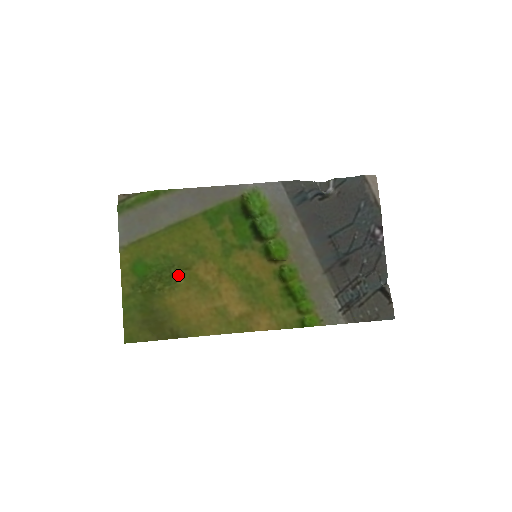
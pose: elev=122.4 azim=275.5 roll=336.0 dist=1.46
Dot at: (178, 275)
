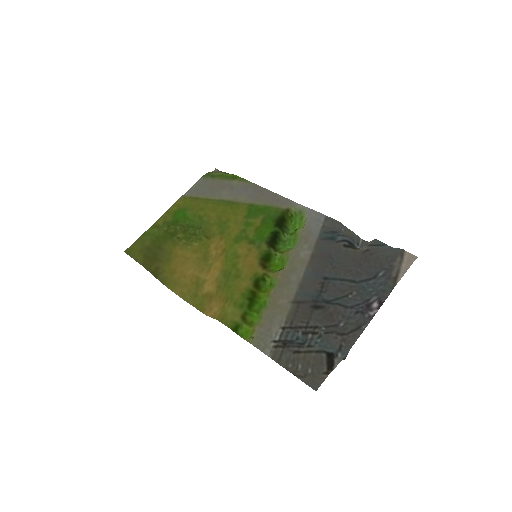
Dot at: (198, 237)
